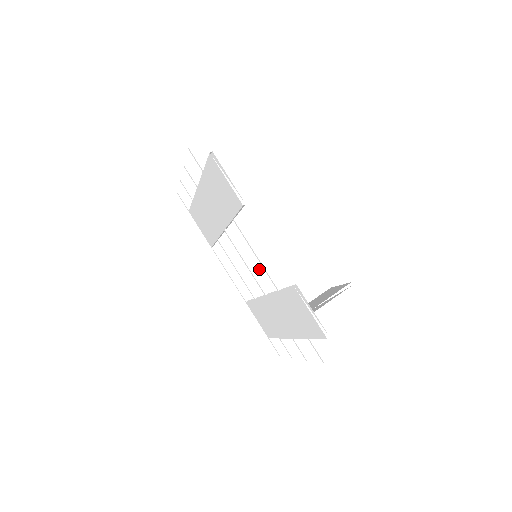
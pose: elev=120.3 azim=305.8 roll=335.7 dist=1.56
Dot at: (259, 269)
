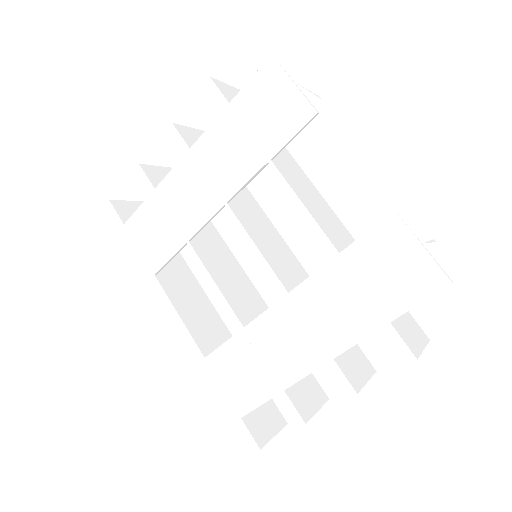
Dot at: (273, 261)
